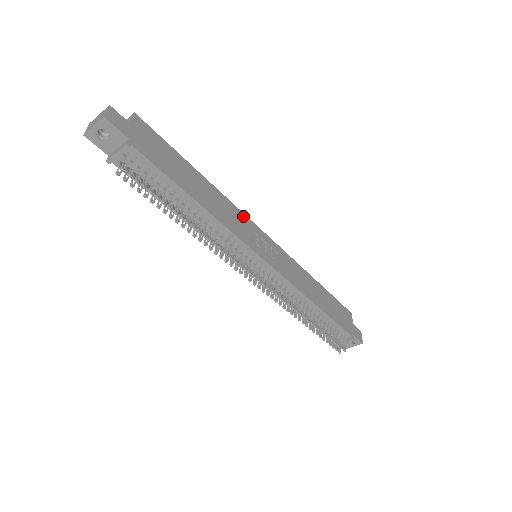
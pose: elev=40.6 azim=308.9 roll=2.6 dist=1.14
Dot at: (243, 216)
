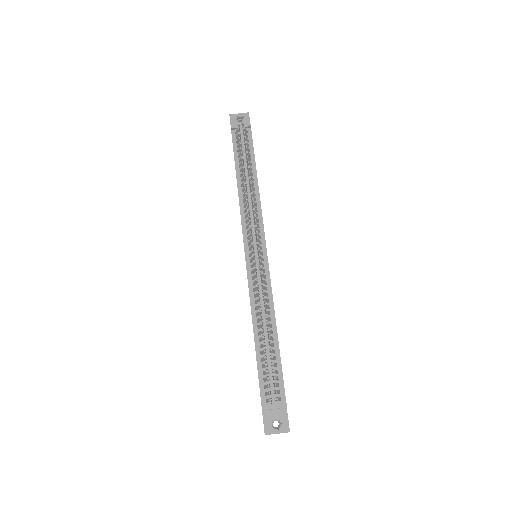
Dot at: occluded
